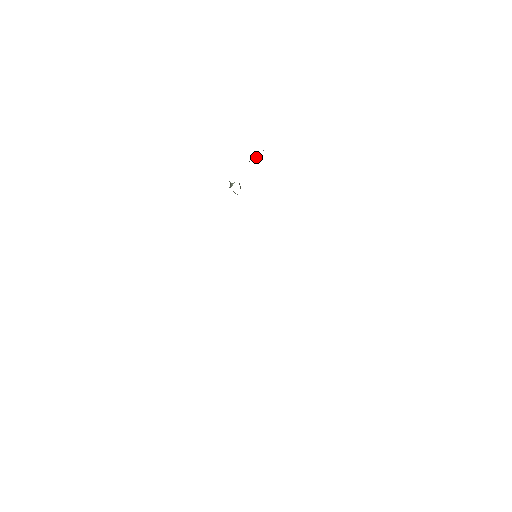
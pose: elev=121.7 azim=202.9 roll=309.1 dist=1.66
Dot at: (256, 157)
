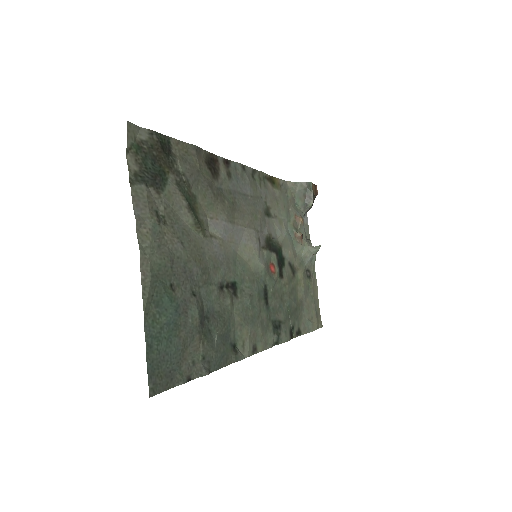
Dot at: (311, 198)
